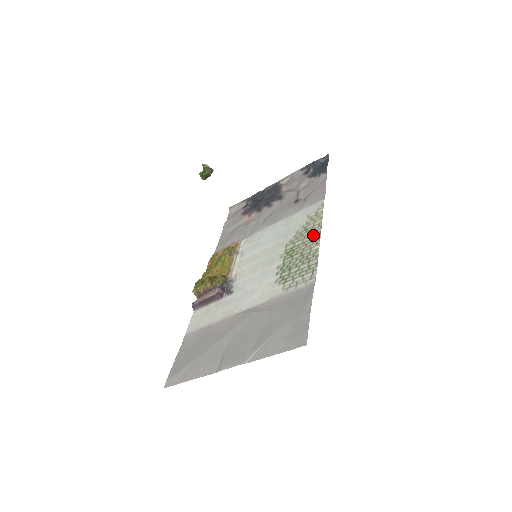
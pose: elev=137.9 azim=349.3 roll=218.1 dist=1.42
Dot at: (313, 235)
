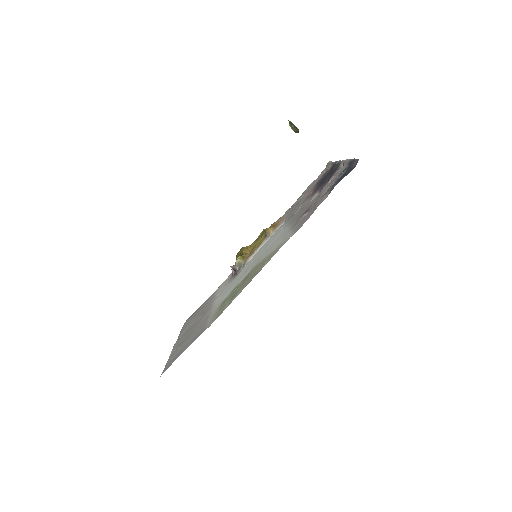
Dot at: (253, 276)
